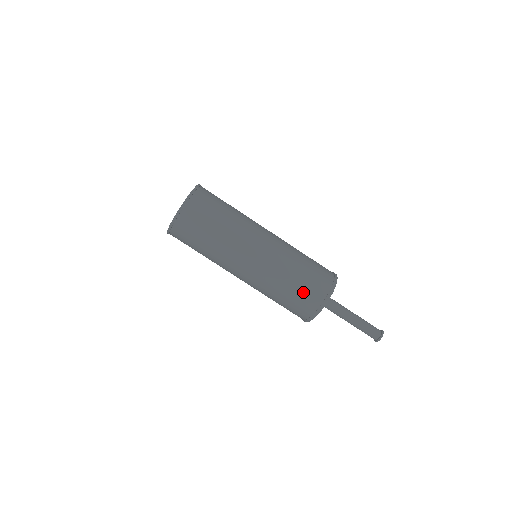
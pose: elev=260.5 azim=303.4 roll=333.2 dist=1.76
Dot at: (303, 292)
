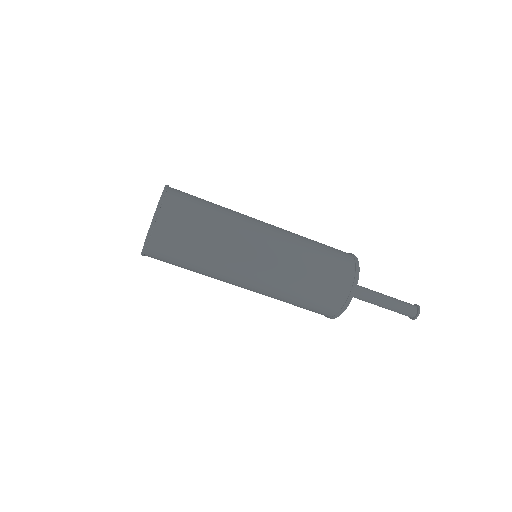
Dot at: (329, 276)
